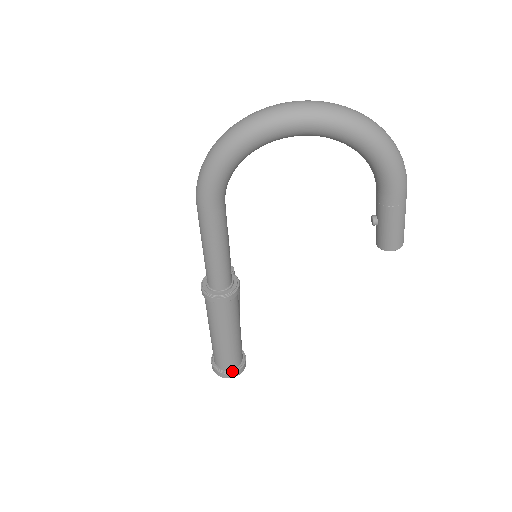
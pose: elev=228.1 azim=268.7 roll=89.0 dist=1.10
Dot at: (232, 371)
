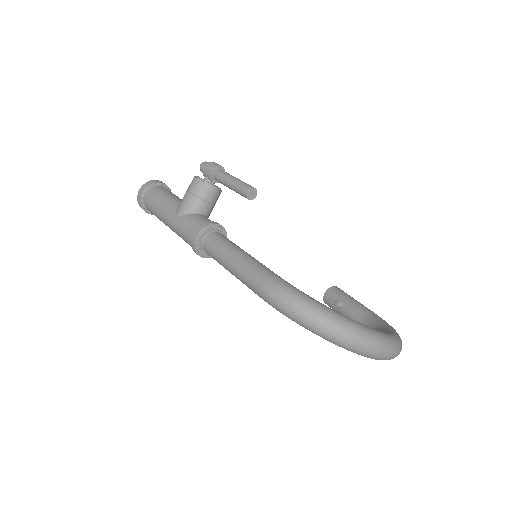
Dot at: occluded
